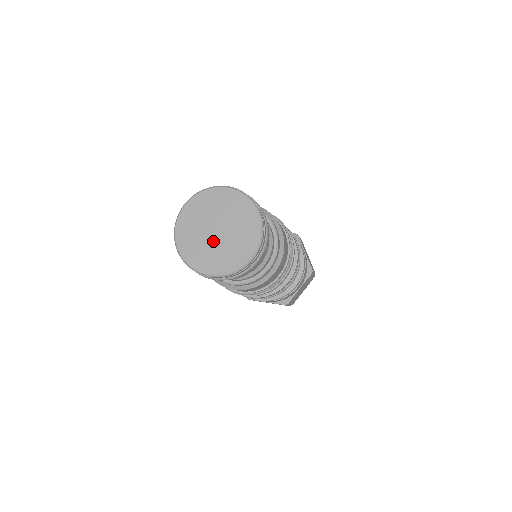
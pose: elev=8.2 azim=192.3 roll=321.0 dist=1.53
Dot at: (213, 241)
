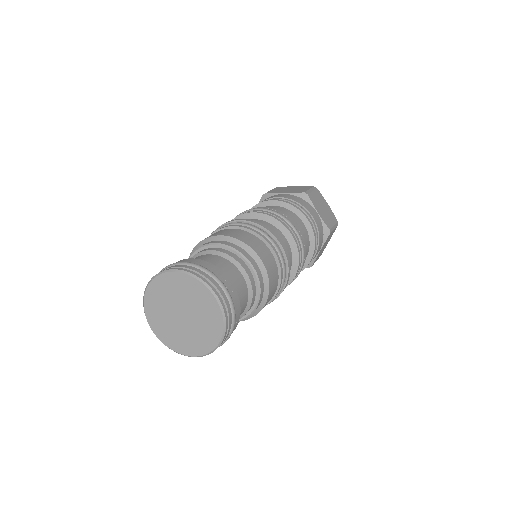
Dot at: (173, 317)
